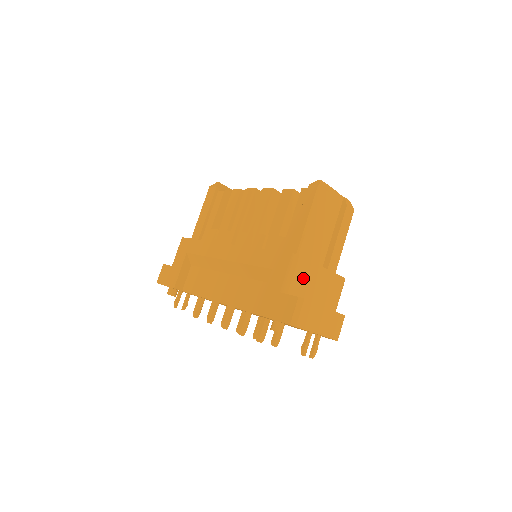
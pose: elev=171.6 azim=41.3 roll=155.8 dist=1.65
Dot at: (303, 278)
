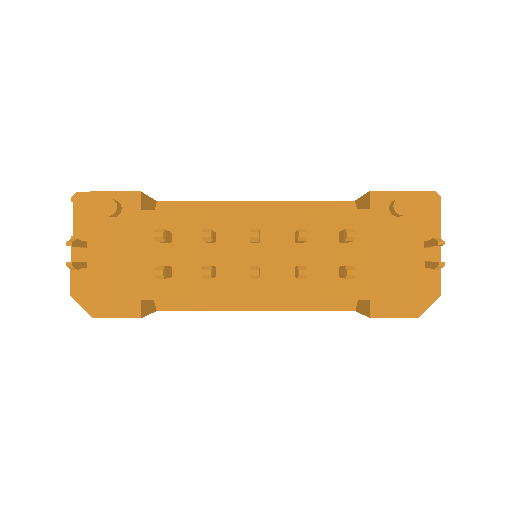
Dot at: occluded
